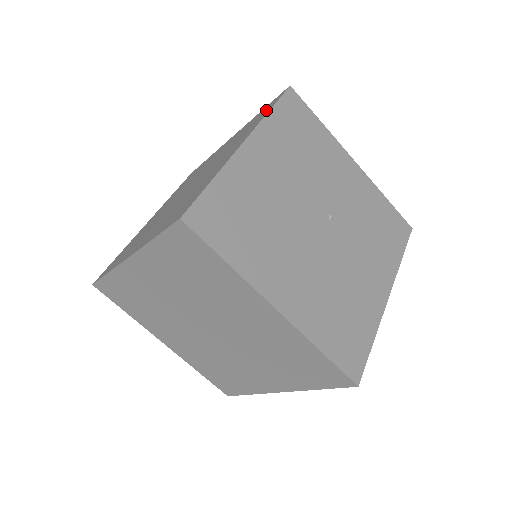
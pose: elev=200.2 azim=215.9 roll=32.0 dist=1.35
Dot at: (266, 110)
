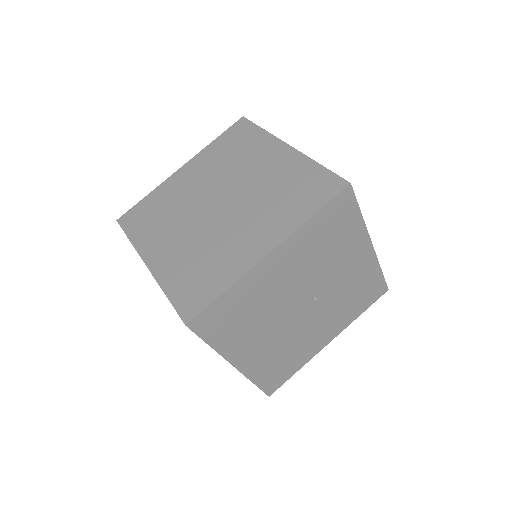
Dot at: (315, 196)
